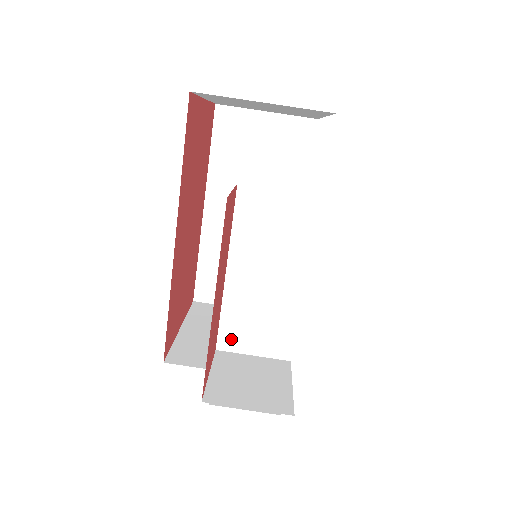
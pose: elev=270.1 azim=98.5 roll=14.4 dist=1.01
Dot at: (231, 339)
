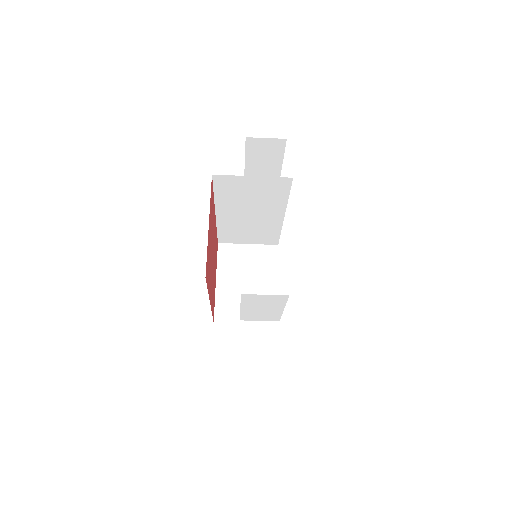
Dot at: (247, 319)
